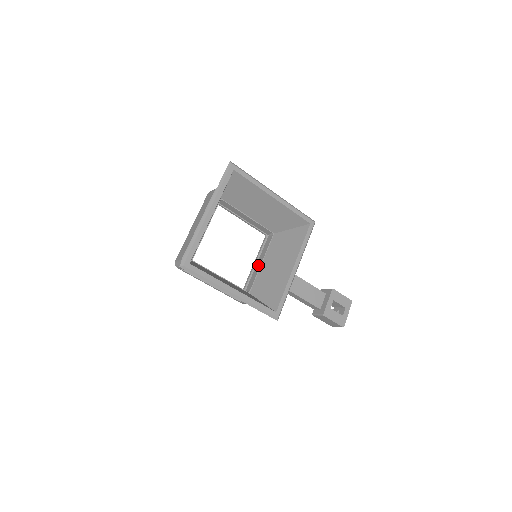
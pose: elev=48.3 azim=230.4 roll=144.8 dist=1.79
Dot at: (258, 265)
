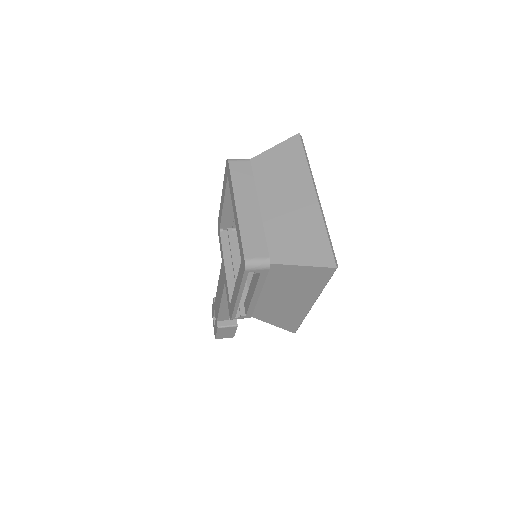
Dot at: occluded
